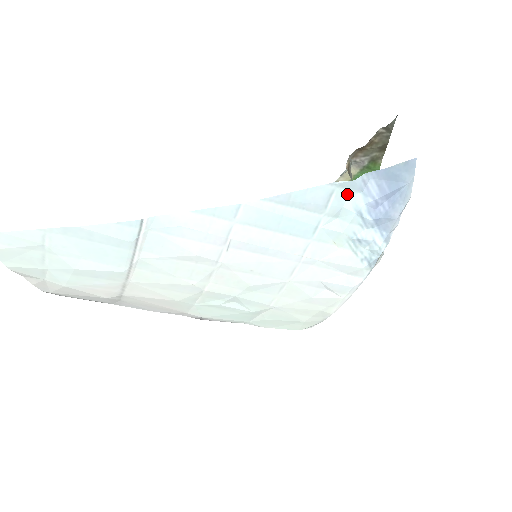
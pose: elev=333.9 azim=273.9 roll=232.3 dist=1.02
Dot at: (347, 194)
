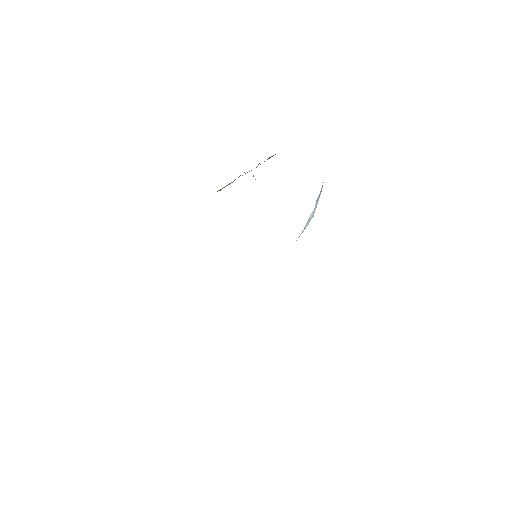
Dot at: (311, 214)
